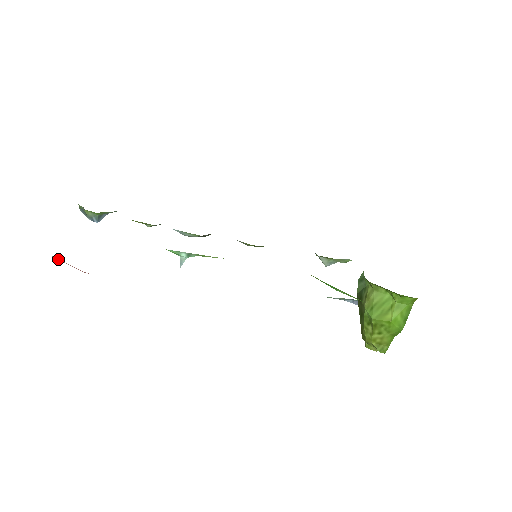
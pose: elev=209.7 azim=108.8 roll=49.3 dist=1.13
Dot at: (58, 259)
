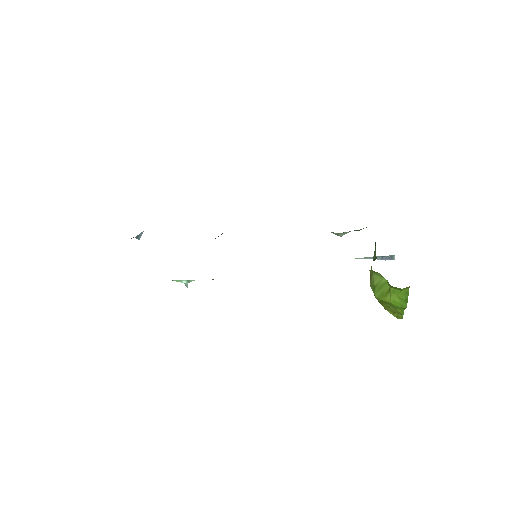
Dot at: occluded
